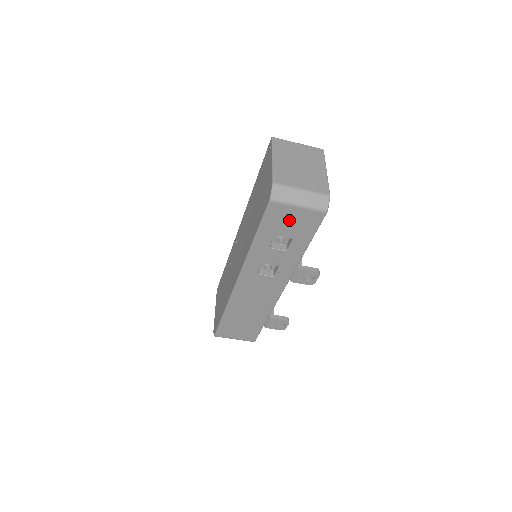
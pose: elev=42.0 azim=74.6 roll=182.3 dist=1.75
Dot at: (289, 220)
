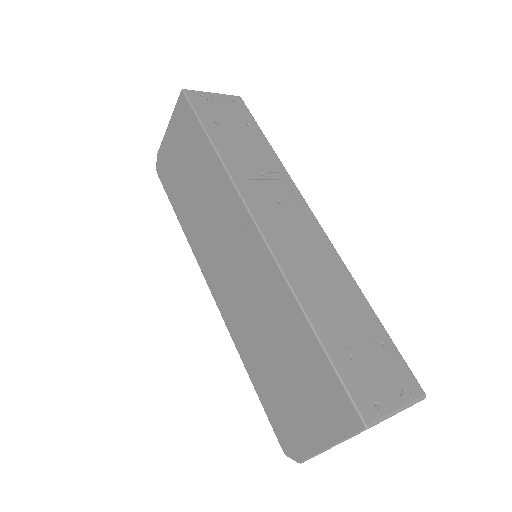
Dot at: occluded
